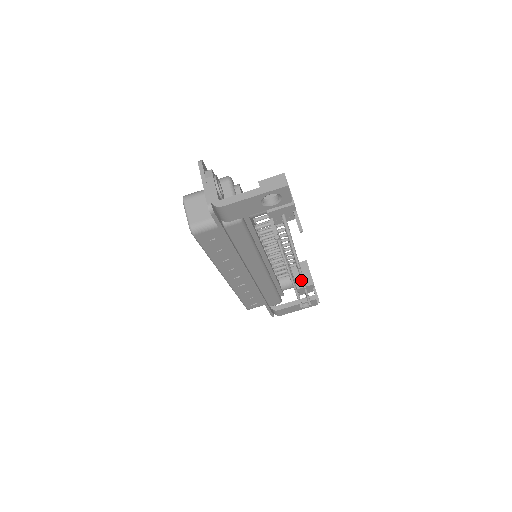
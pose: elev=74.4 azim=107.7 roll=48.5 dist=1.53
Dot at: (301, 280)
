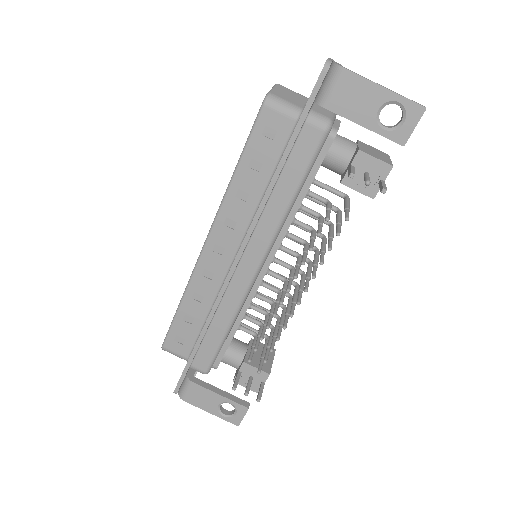
Dot at: (290, 314)
